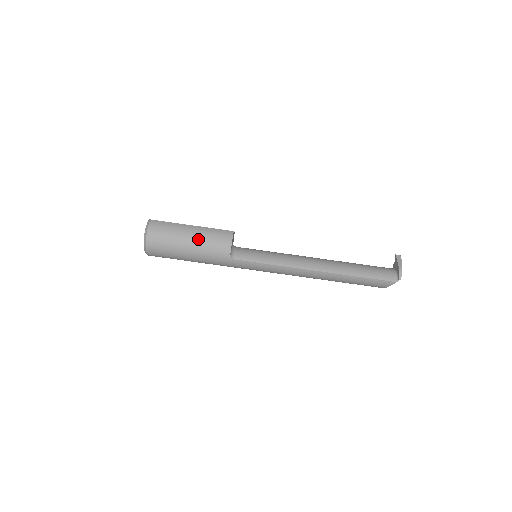
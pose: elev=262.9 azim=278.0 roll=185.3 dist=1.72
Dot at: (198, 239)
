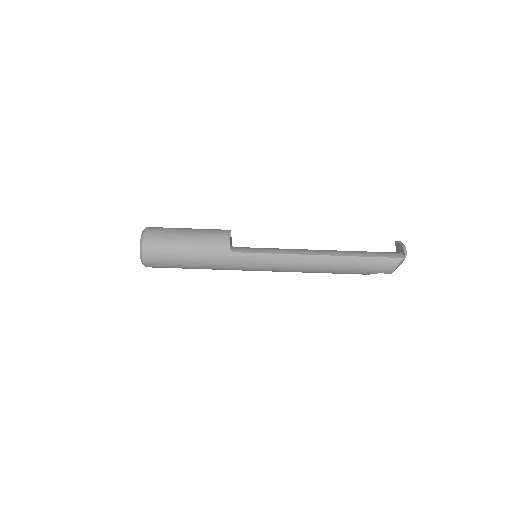
Dot at: (196, 236)
